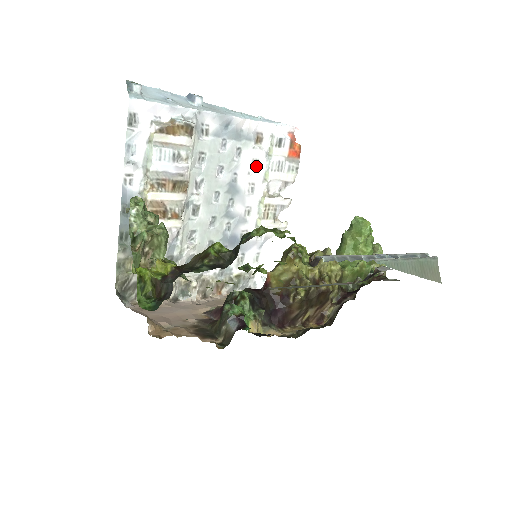
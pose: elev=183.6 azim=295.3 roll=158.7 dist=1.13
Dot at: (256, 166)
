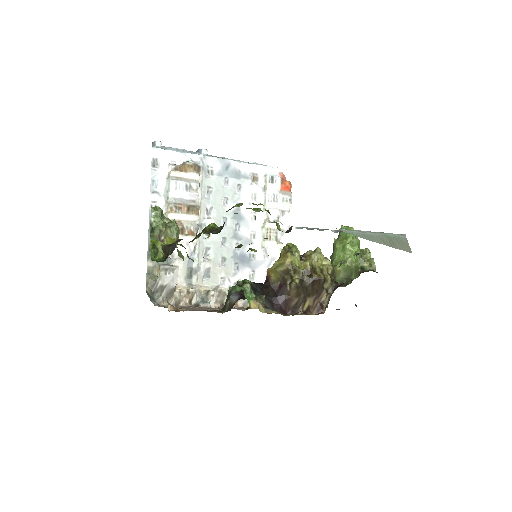
Dot at: (256, 199)
